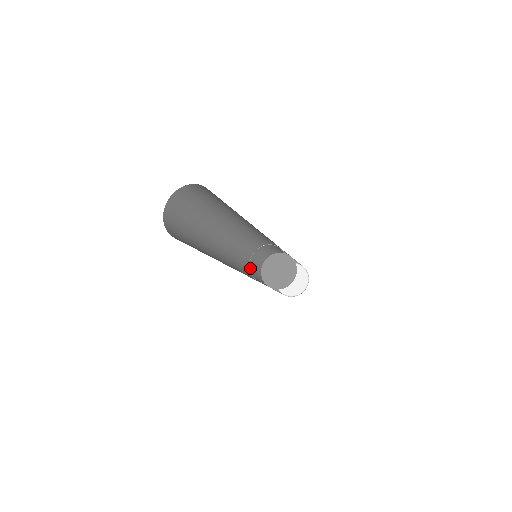
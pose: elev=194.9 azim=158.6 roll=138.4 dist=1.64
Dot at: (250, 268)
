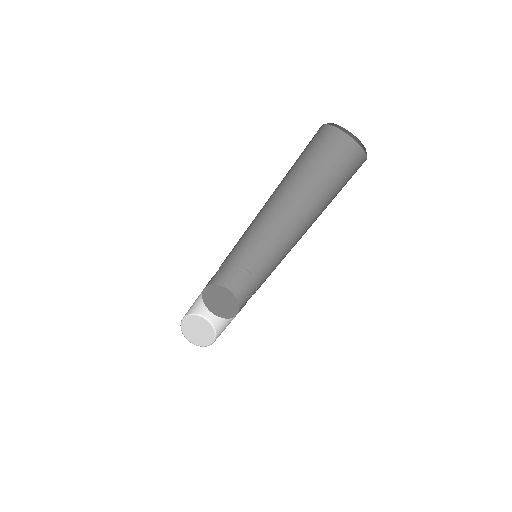
Dot at: (218, 271)
